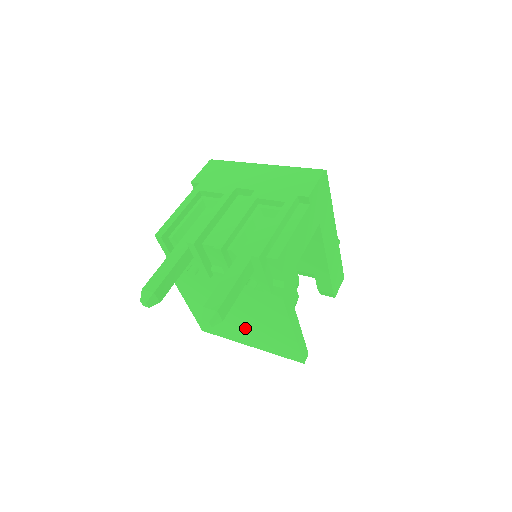
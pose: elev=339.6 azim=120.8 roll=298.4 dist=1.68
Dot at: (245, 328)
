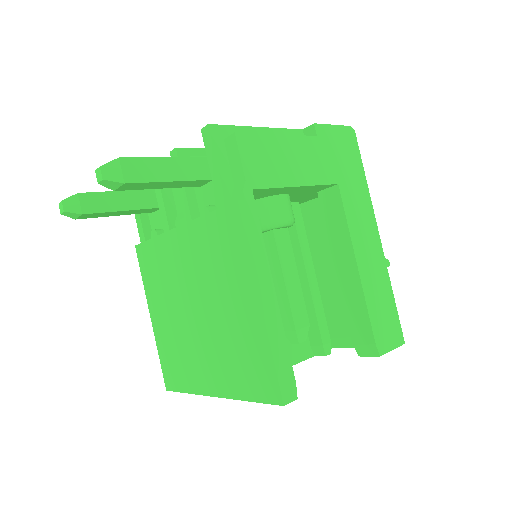
Dot at: (206, 339)
